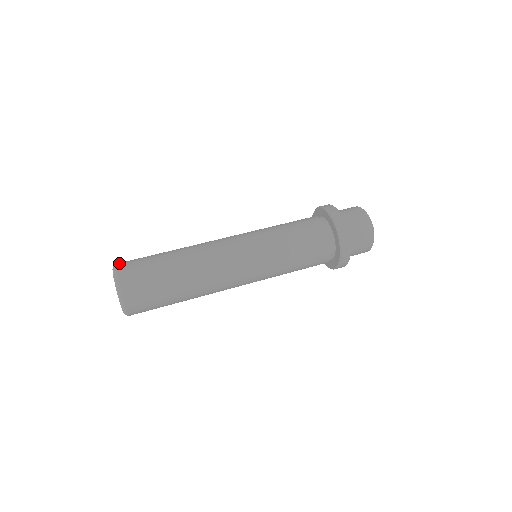
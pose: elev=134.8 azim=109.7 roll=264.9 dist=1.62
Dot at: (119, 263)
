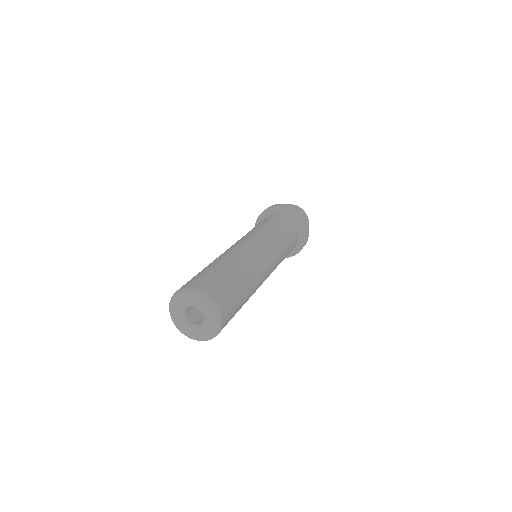
Dot at: (202, 288)
